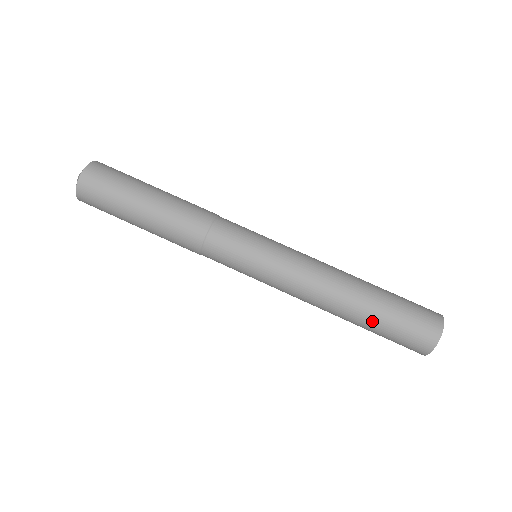
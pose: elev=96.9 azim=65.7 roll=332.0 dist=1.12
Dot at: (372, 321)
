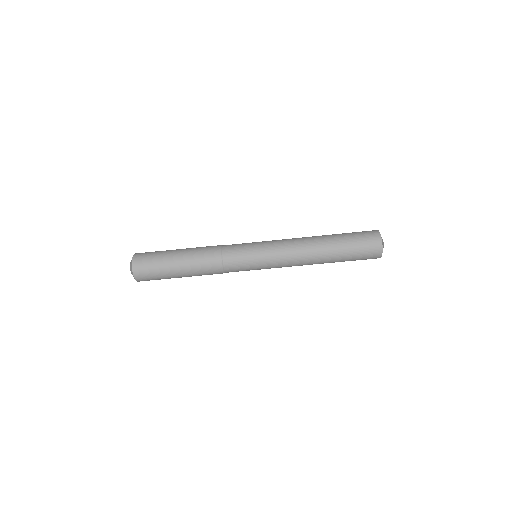
Dot at: occluded
